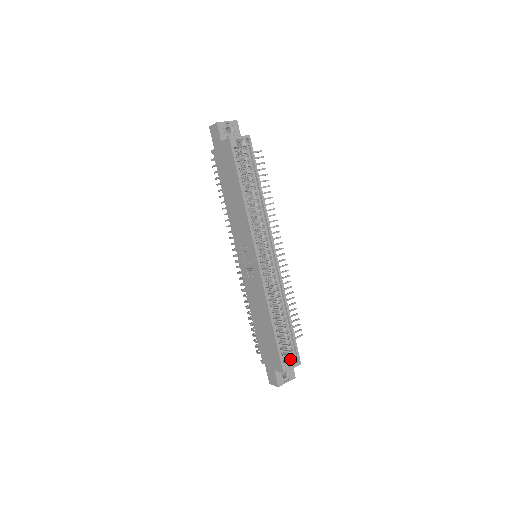
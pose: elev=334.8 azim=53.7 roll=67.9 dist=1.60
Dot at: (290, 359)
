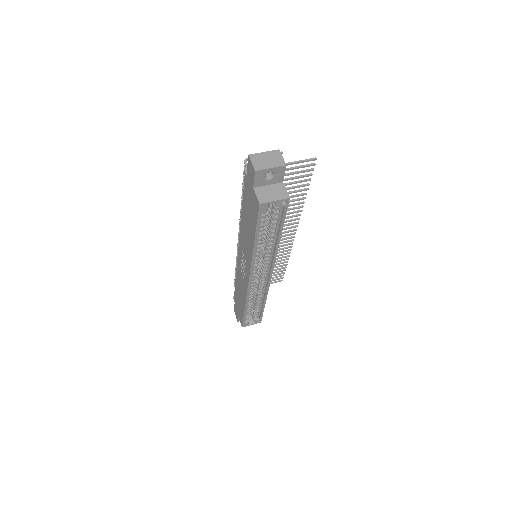
Dot at: (253, 319)
